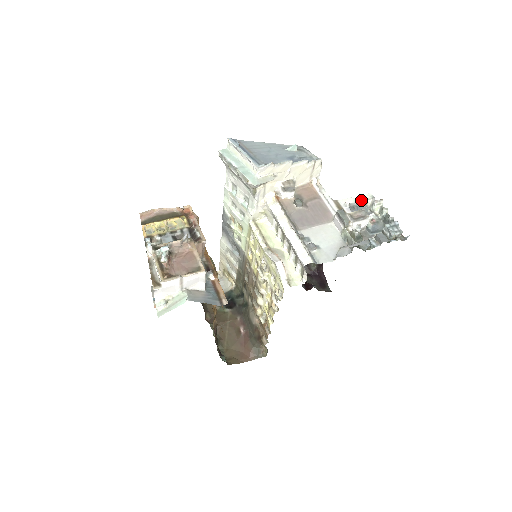
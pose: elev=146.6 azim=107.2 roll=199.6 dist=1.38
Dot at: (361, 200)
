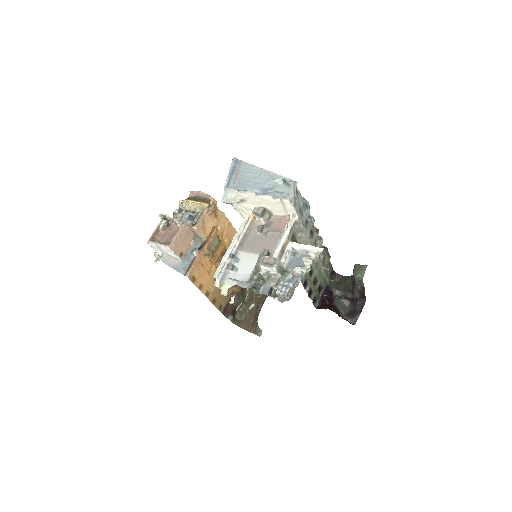
Dot at: (307, 251)
